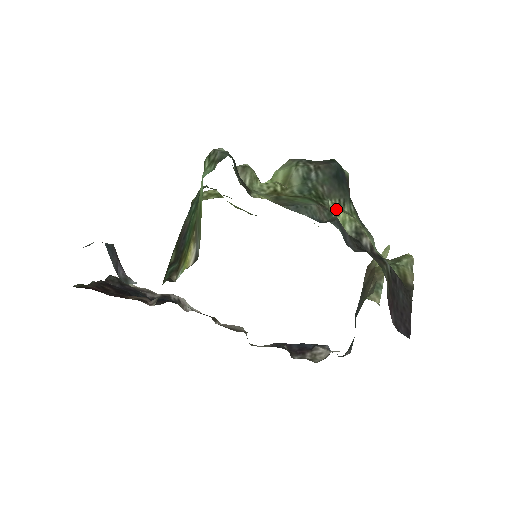
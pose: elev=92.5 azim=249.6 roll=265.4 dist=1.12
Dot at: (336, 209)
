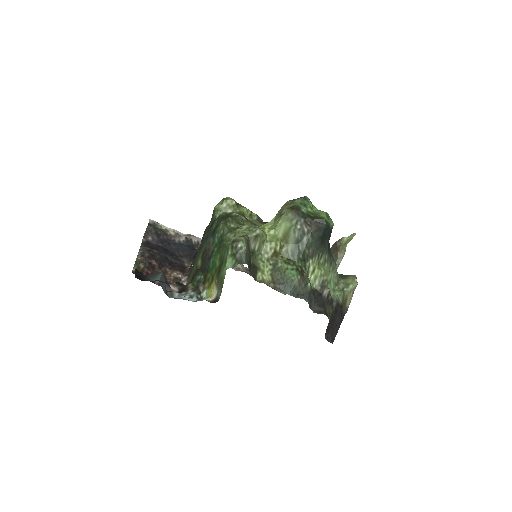
Dot at: (314, 267)
